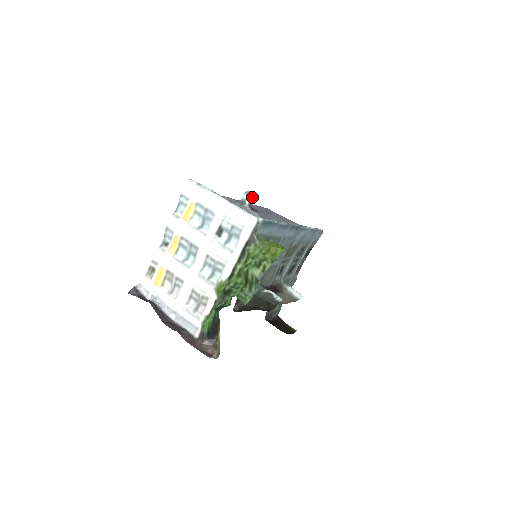
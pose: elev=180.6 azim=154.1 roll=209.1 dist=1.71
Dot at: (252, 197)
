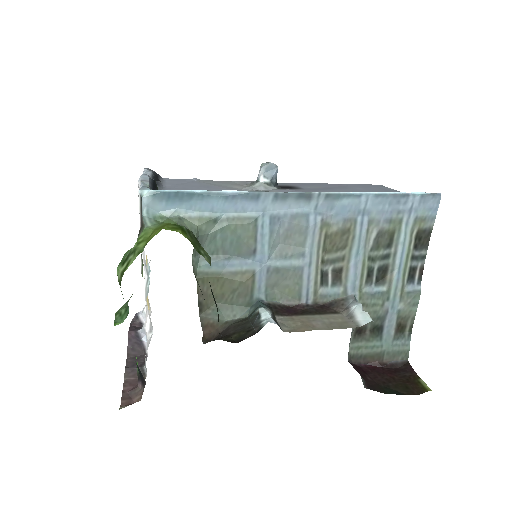
Dot at: (269, 170)
